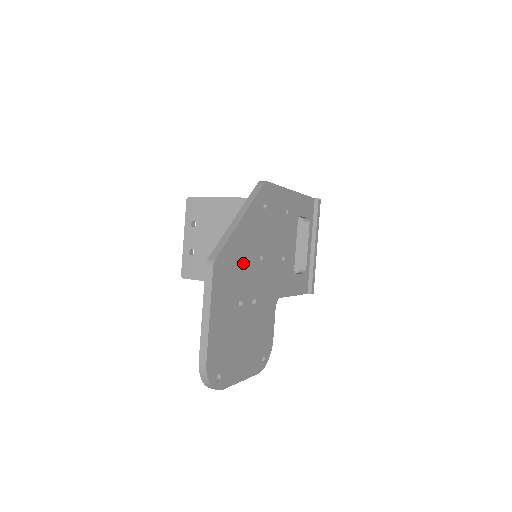
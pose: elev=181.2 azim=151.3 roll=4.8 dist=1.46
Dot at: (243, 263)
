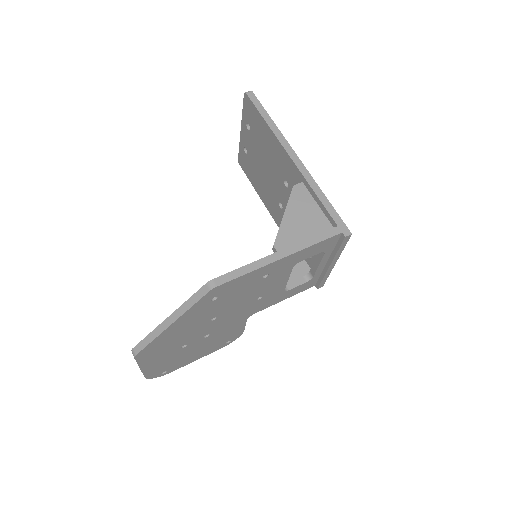
Dot at: (182, 335)
